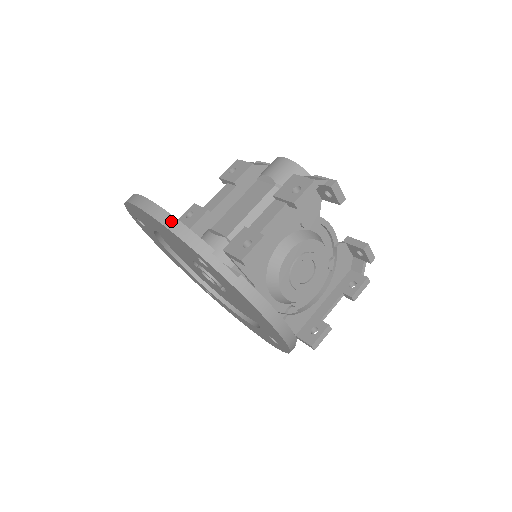
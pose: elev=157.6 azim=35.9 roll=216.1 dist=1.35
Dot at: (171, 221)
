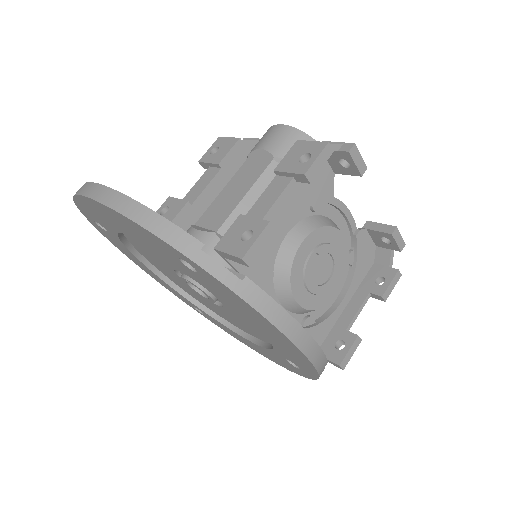
Dot at: (136, 209)
